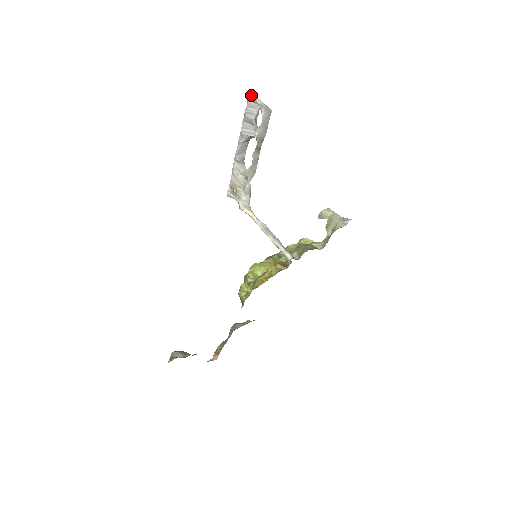
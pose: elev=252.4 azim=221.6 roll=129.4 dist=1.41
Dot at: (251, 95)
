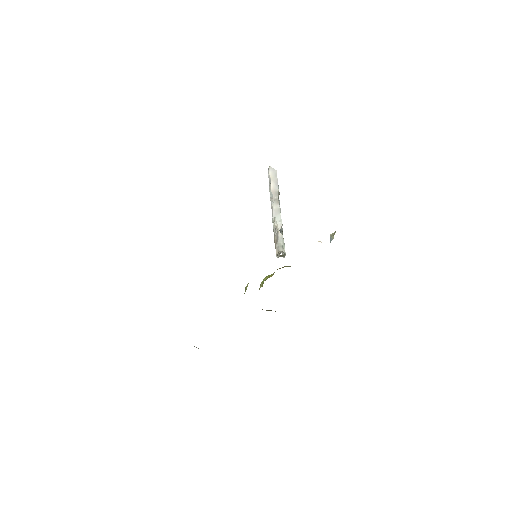
Dot at: (268, 170)
